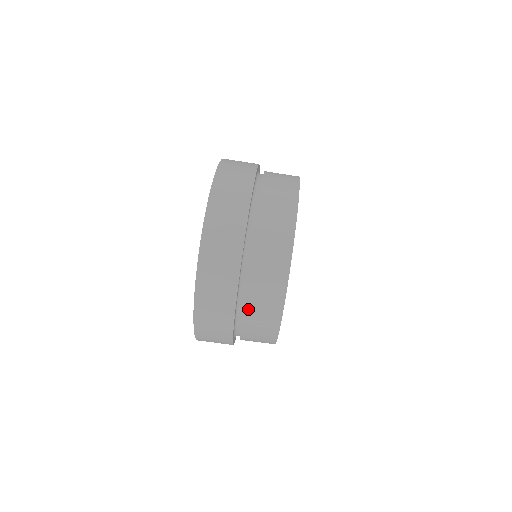
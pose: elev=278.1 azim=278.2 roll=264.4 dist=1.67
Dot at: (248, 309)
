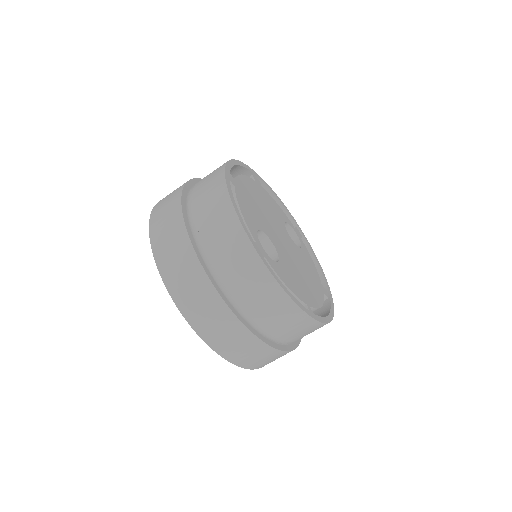
Dot at: (292, 339)
